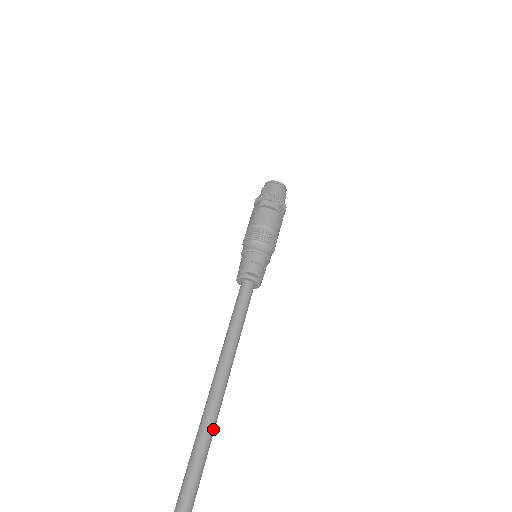
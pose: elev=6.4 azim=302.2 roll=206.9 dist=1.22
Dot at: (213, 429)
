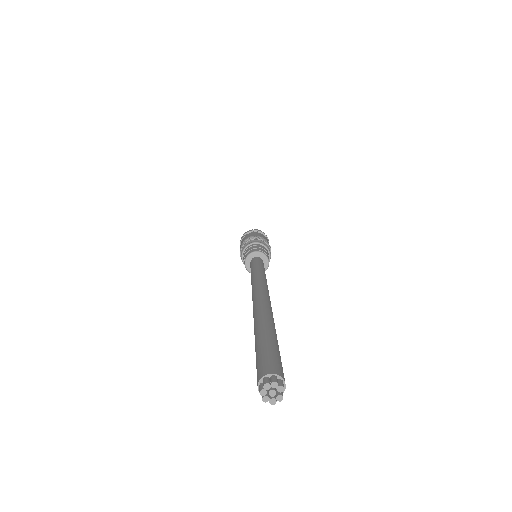
Dot at: occluded
